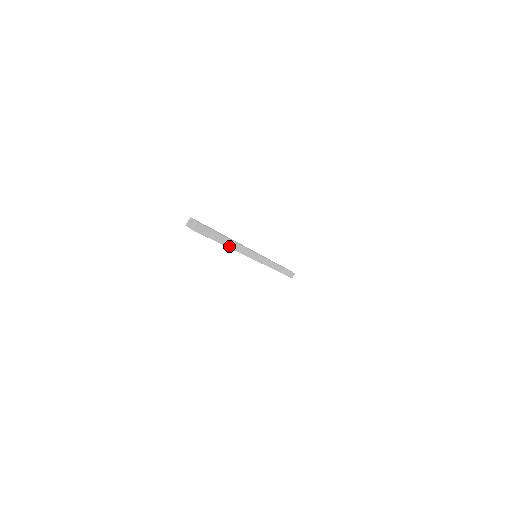
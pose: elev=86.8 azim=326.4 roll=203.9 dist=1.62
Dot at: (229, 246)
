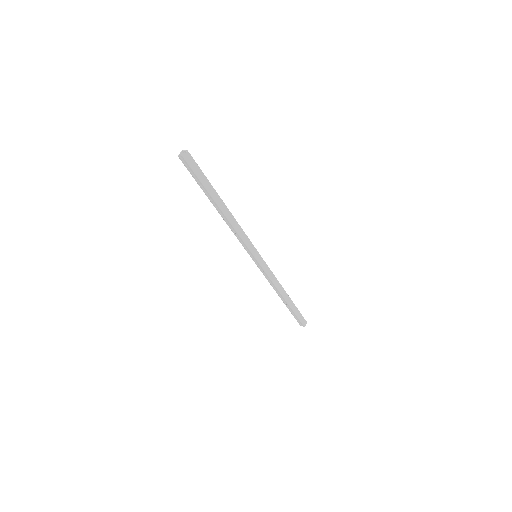
Dot at: (223, 212)
